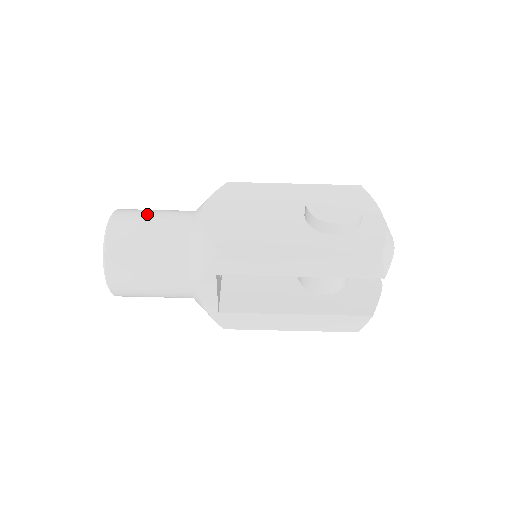
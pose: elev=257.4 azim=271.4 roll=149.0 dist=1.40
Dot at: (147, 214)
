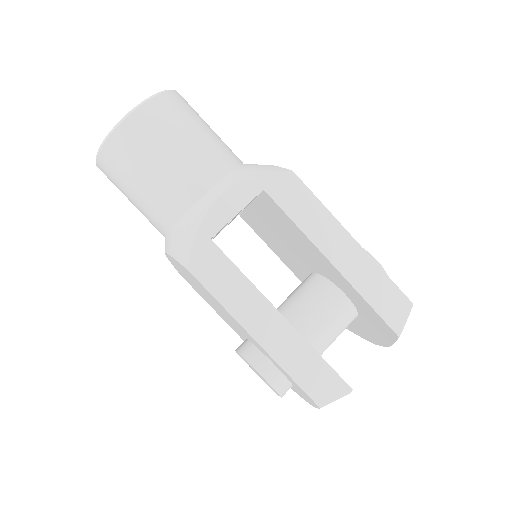
Dot at: occluded
